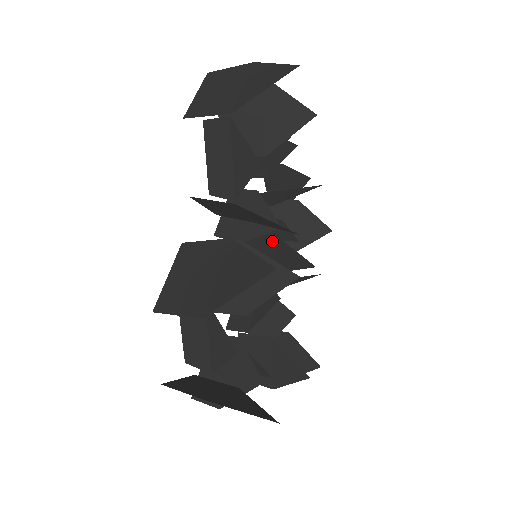
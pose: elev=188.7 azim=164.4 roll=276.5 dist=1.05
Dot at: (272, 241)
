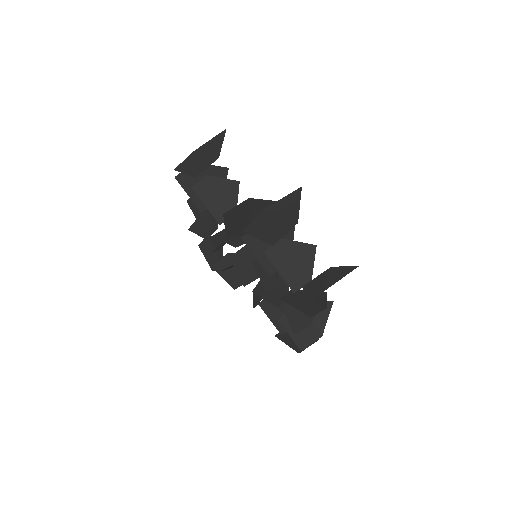
Dot at: occluded
